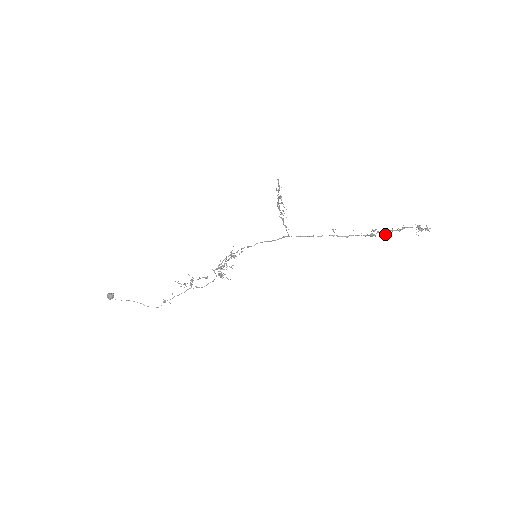
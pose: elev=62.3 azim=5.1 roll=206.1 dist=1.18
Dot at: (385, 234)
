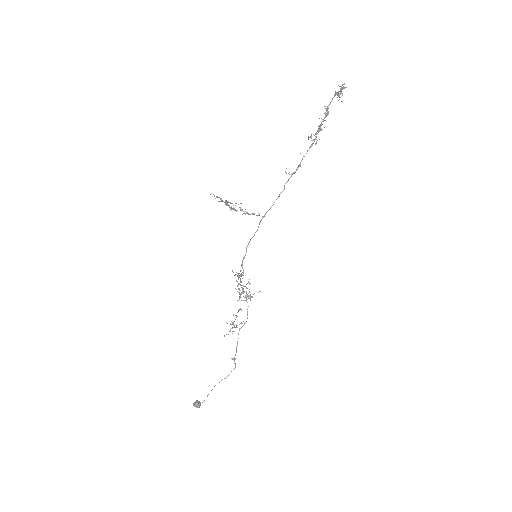
Dot at: (321, 129)
